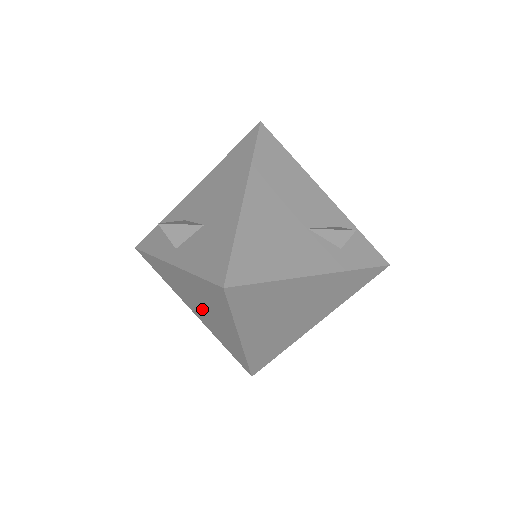
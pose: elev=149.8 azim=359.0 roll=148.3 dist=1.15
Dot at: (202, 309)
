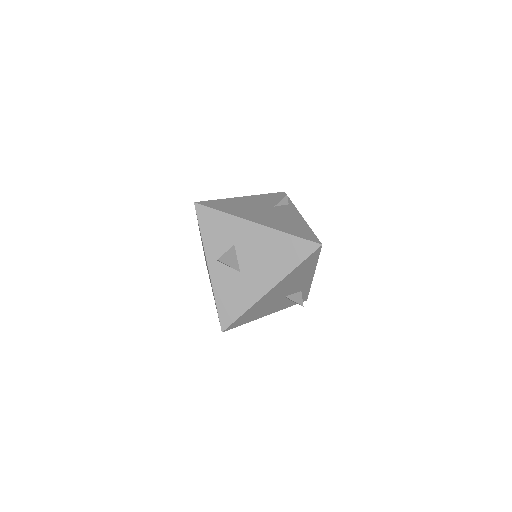
Dot at: occluded
